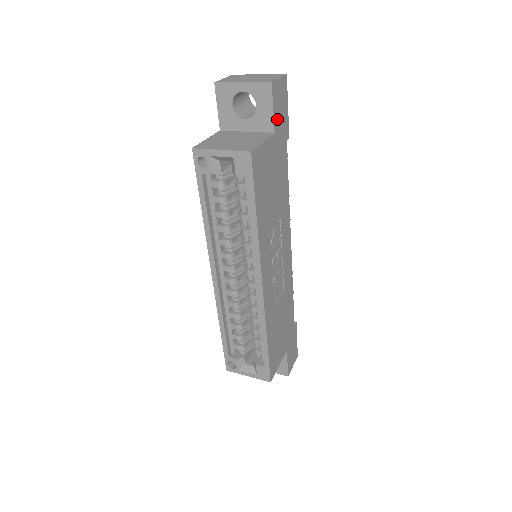
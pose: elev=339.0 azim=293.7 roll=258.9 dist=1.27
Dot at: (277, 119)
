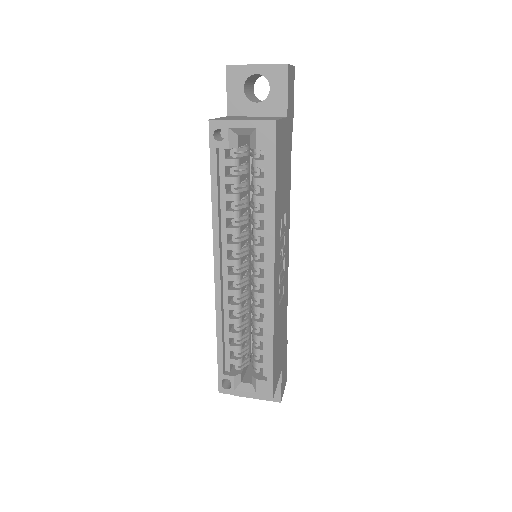
Dot at: (289, 105)
